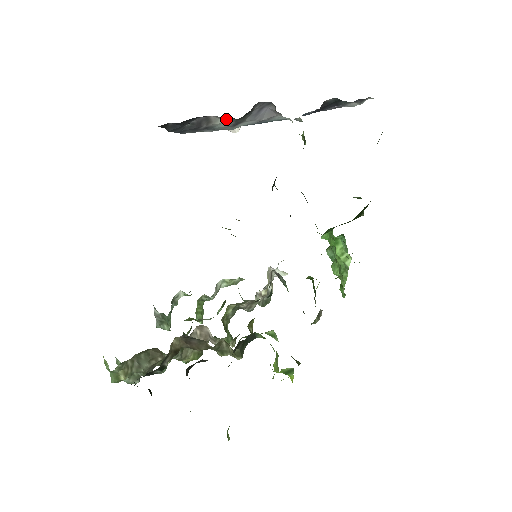
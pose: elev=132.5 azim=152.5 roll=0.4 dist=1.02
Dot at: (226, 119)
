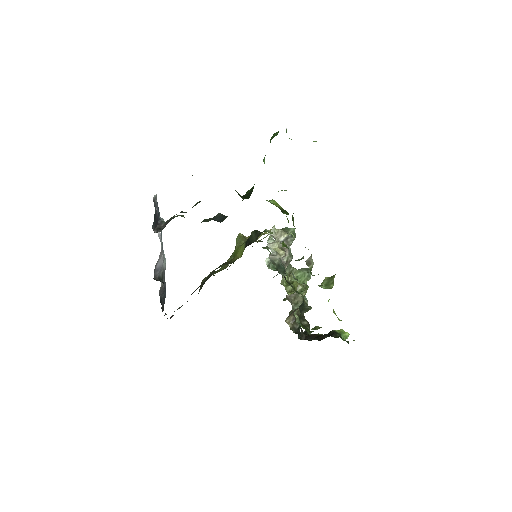
Dot at: (161, 282)
